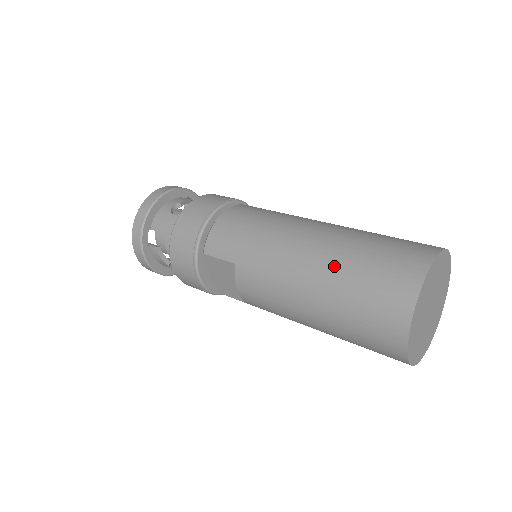
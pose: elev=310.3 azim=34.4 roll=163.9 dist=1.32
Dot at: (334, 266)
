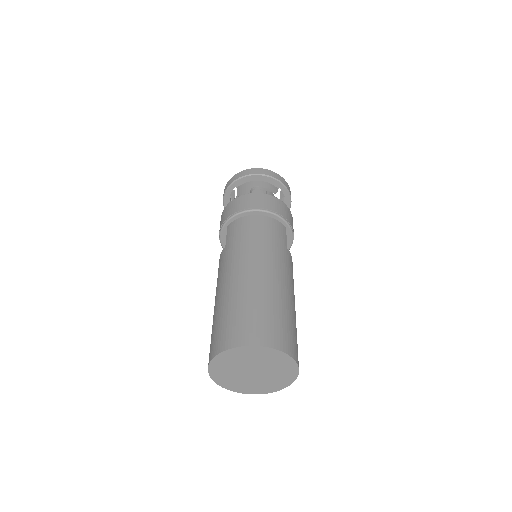
Dot at: (234, 296)
